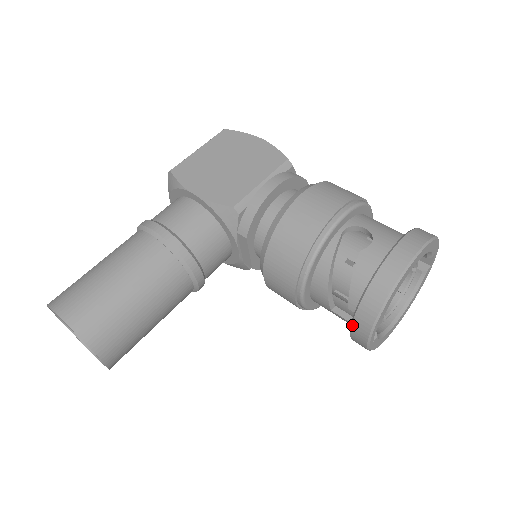
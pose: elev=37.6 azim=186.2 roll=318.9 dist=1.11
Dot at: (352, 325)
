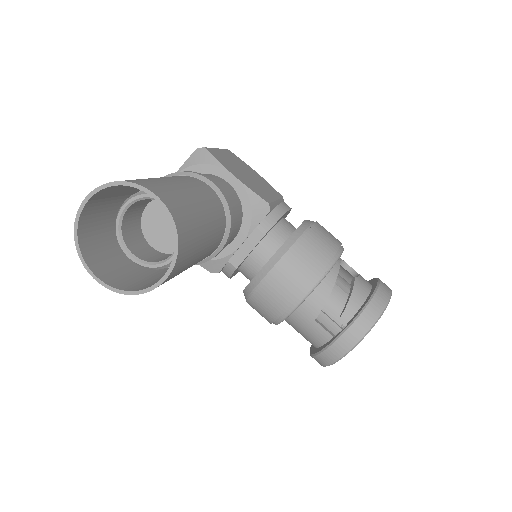
Dot at: (348, 329)
